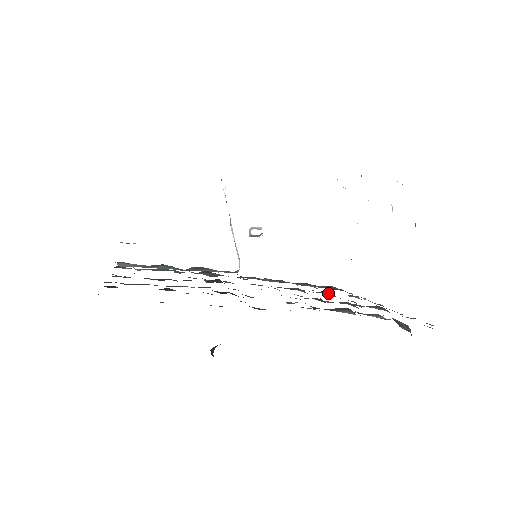
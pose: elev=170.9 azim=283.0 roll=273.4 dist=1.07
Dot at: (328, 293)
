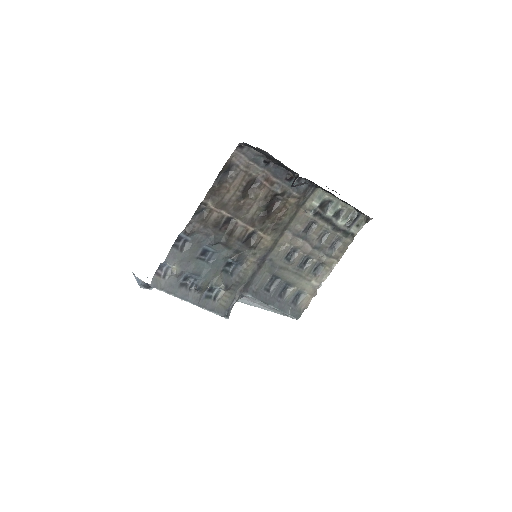
Dot at: (305, 267)
